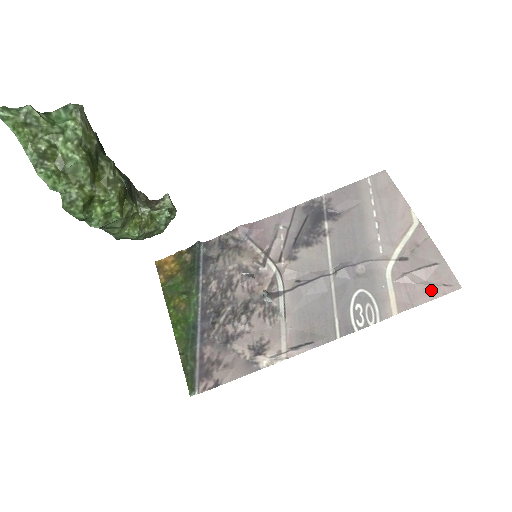
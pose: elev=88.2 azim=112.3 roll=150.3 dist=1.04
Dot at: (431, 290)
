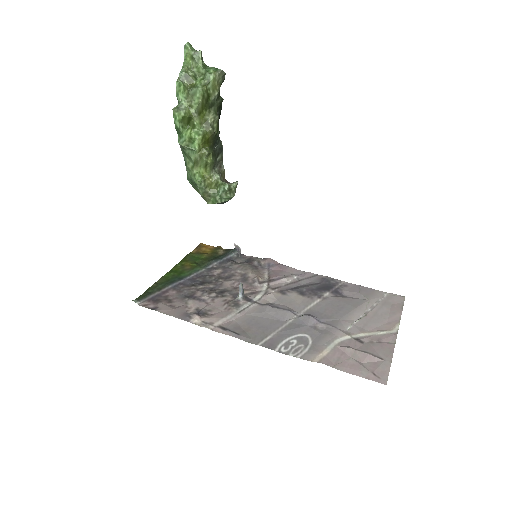
Dot at: (359, 369)
